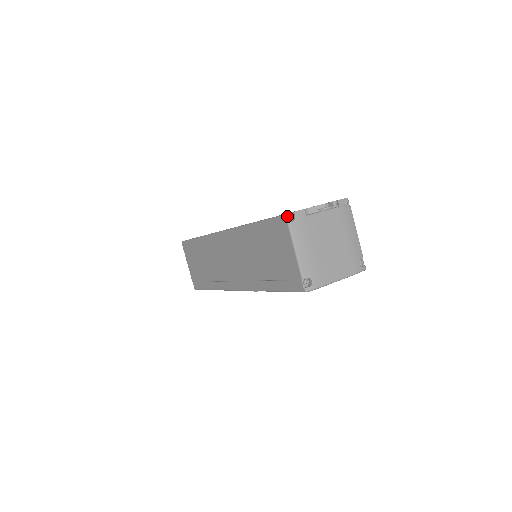
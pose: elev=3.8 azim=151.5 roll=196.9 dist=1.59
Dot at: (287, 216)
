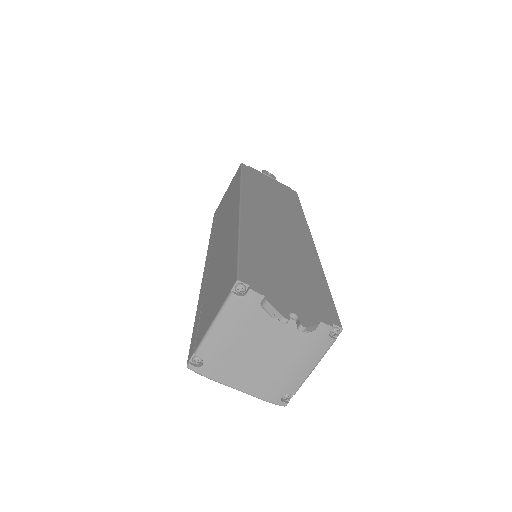
Dot at: (237, 284)
